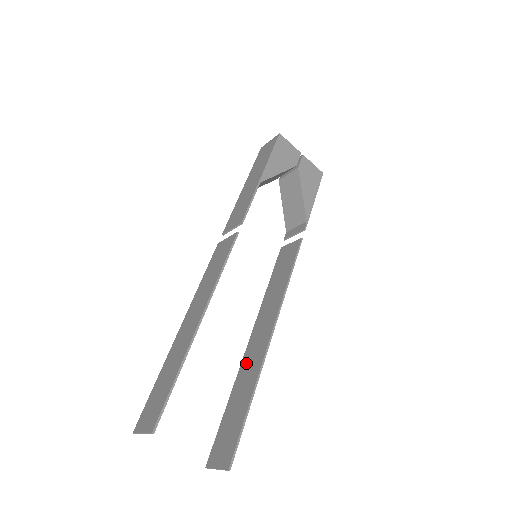
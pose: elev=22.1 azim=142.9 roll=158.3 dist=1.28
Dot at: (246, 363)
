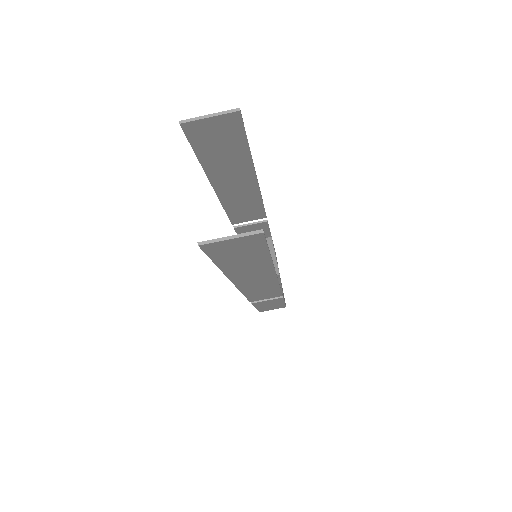
Dot at: occluded
